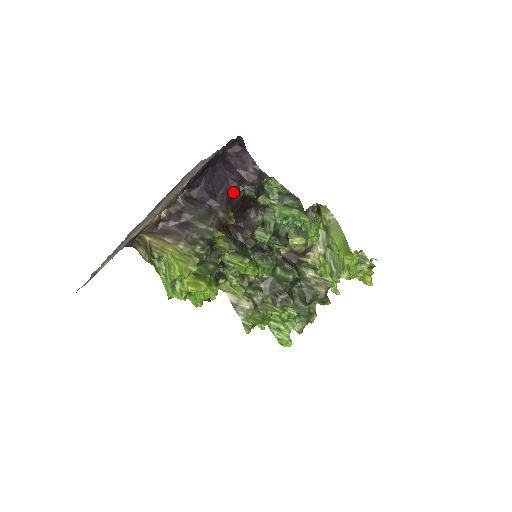
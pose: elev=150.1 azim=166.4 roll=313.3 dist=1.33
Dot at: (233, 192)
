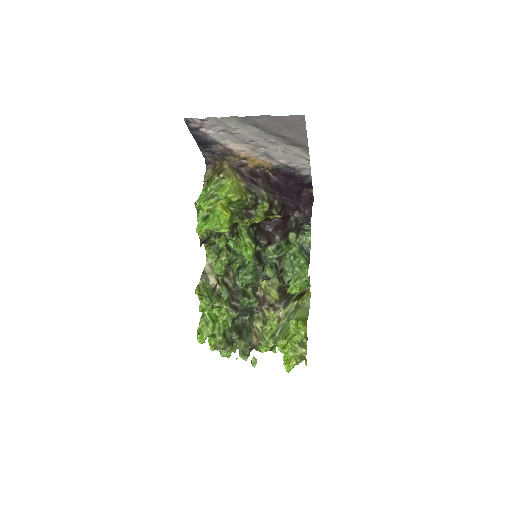
Dot at: (289, 206)
